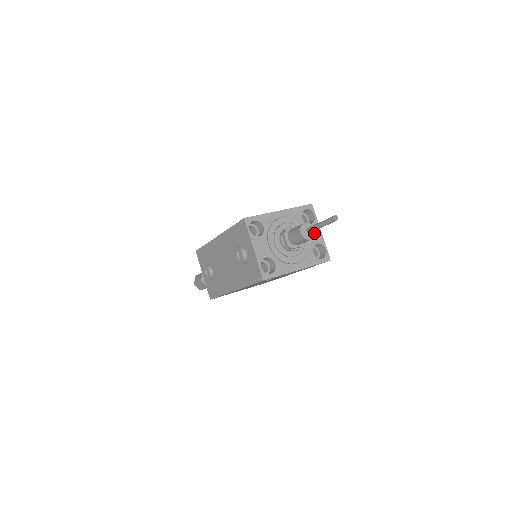
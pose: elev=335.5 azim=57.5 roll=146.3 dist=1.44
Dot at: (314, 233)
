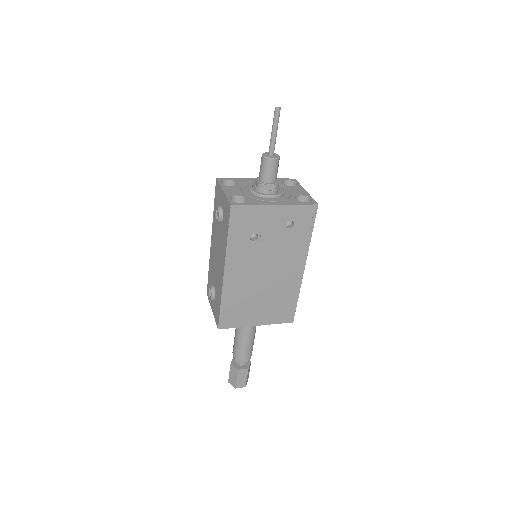
Dot at: (278, 156)
